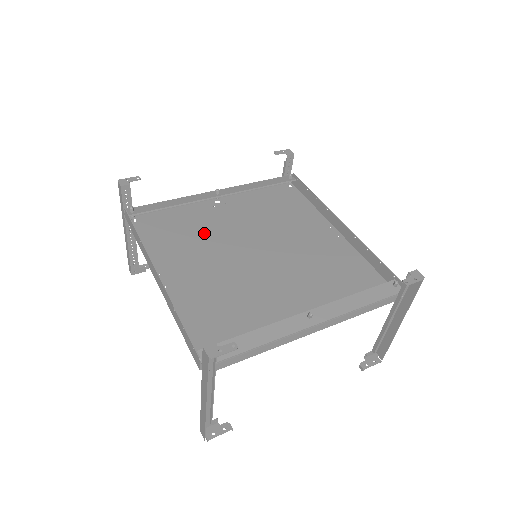
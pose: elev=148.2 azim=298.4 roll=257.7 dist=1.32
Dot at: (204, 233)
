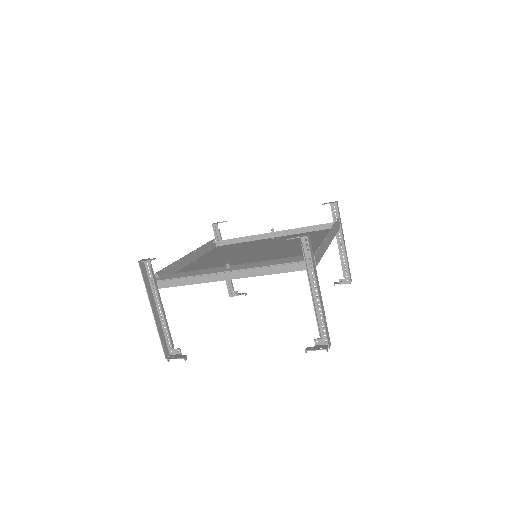
Dot at: (243, 249)
